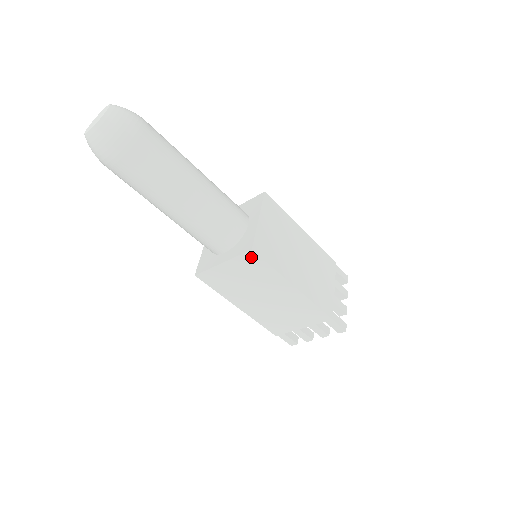
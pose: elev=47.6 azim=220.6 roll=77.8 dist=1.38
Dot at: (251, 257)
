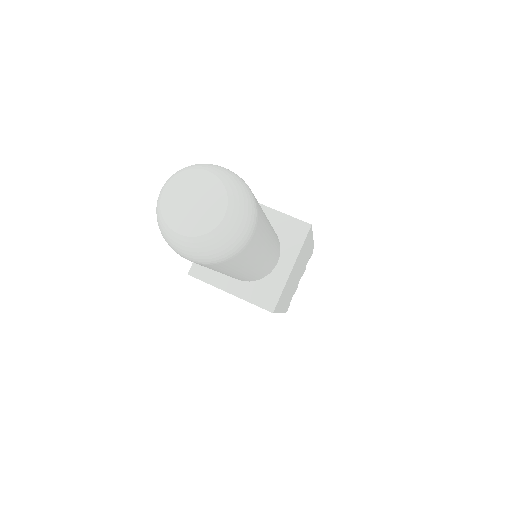
Dot at: occluded
